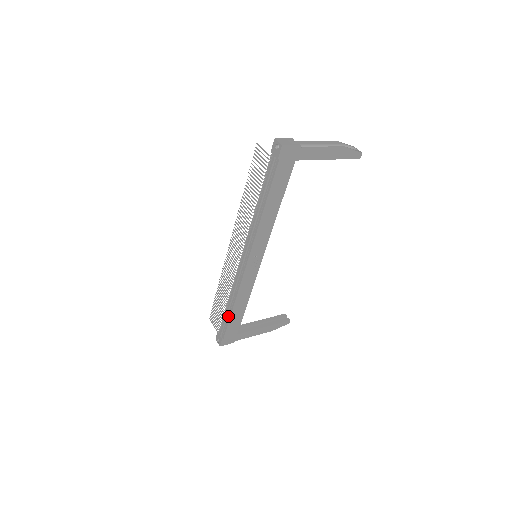
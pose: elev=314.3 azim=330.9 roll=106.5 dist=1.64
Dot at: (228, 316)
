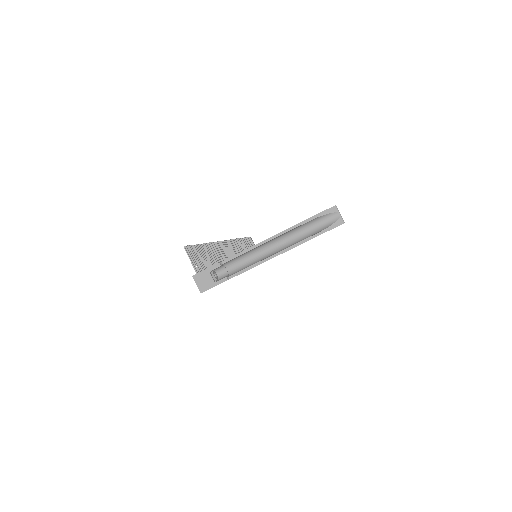
Dot at: occluded
